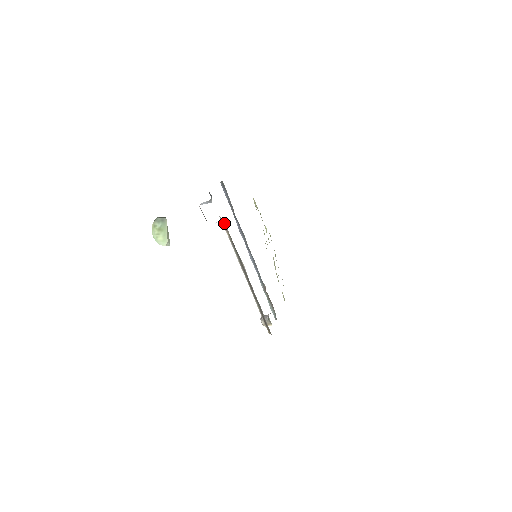
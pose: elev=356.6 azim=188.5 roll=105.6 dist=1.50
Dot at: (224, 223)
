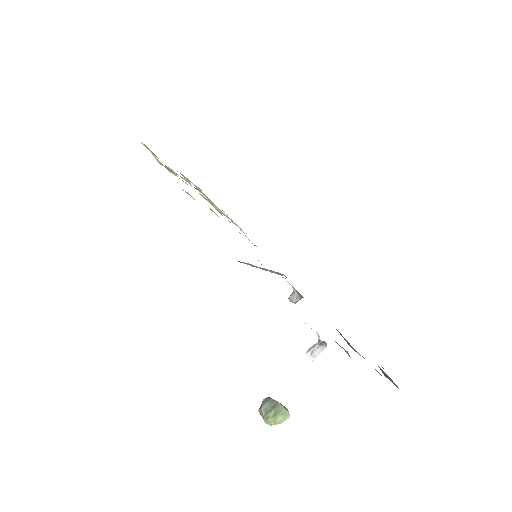
Dot at: occluded
